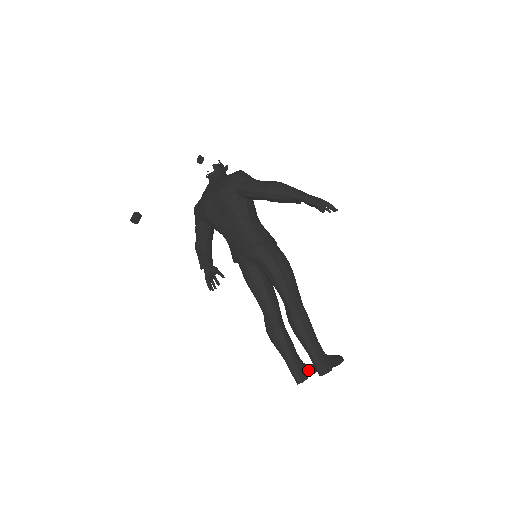
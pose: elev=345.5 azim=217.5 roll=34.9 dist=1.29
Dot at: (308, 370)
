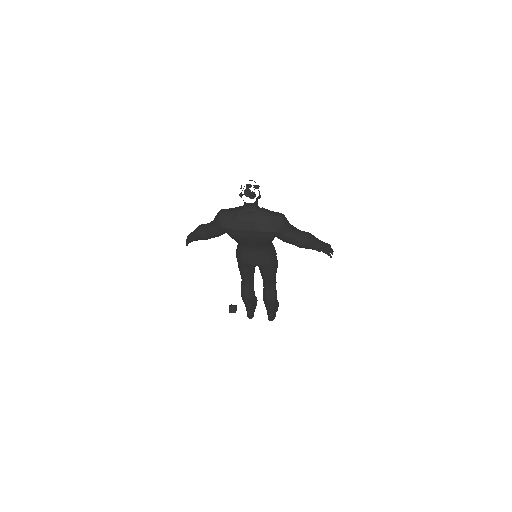
Dot at: (255, 307)
